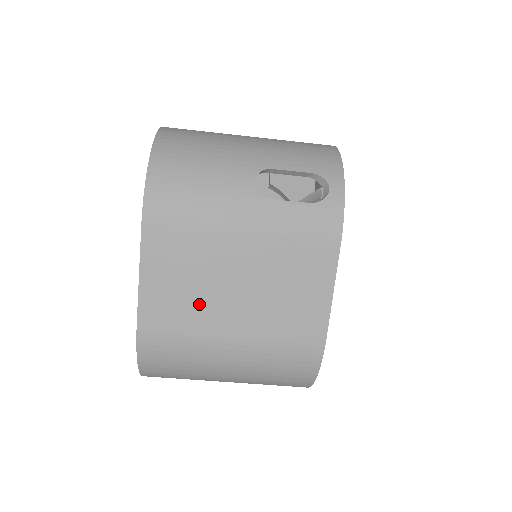
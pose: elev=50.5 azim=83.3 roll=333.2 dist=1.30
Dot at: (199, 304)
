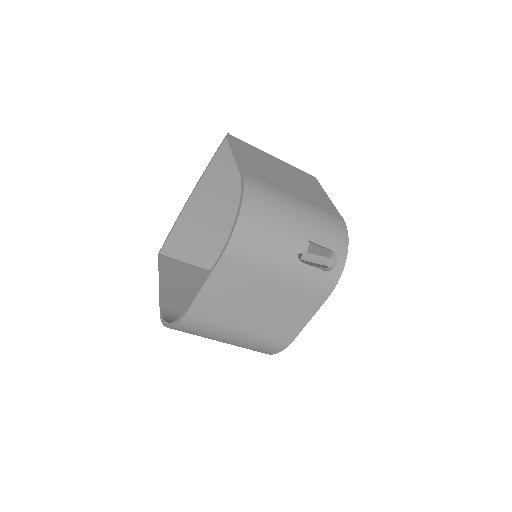
Dot at: (232, 308)
